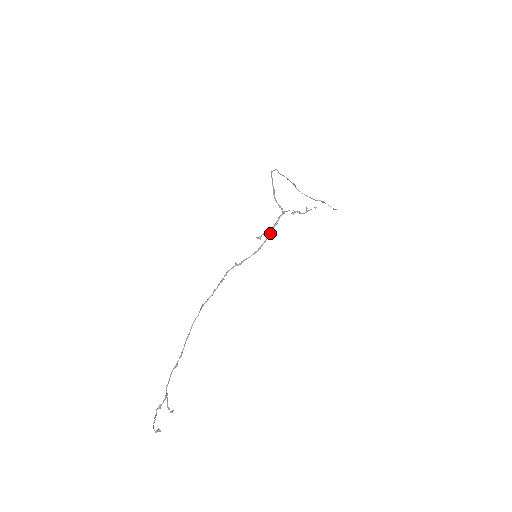
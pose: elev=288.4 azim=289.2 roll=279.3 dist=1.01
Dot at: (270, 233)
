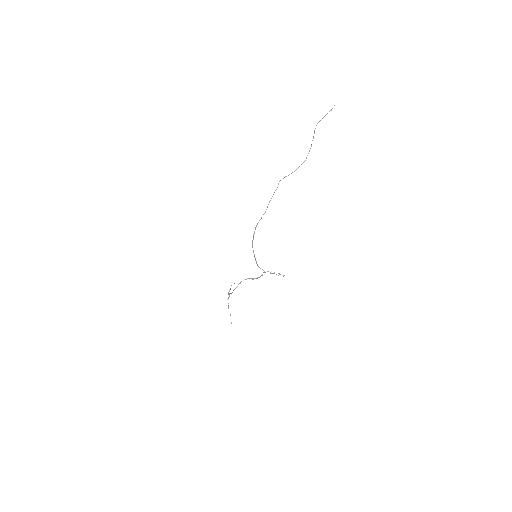
Dot at: occluded
